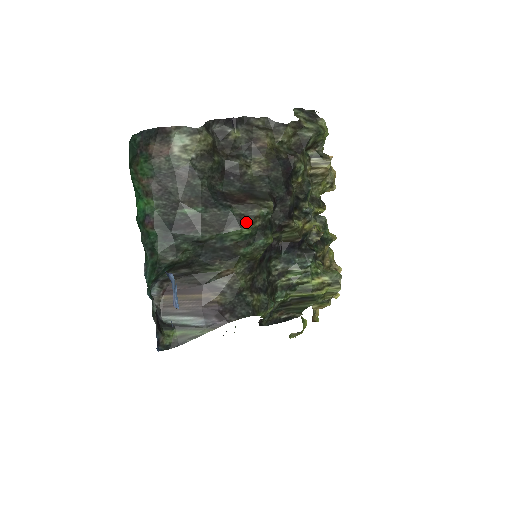
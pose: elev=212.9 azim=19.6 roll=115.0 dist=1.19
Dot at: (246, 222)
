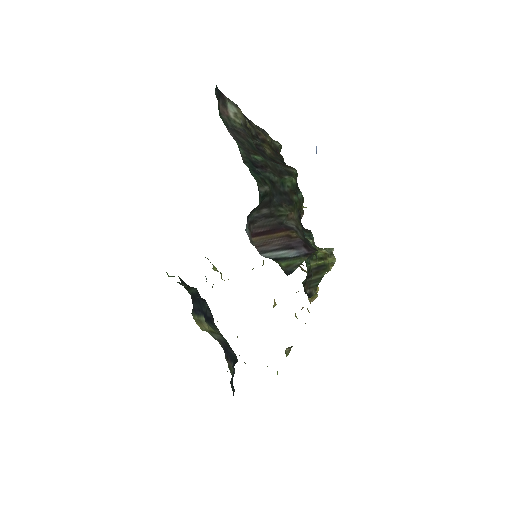
Dot at: (291, 174)
